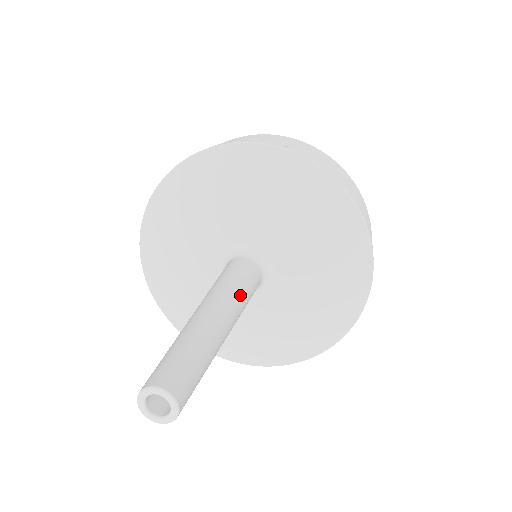
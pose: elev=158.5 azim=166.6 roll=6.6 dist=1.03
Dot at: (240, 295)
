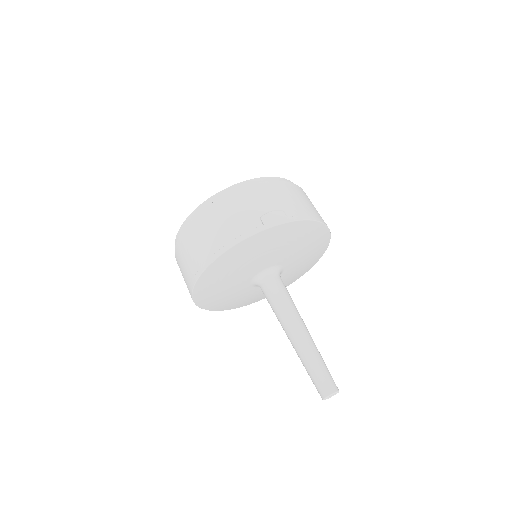
Dot at: (297, 310)
